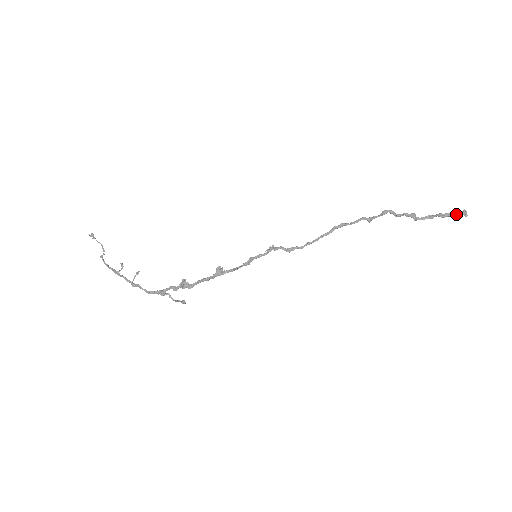
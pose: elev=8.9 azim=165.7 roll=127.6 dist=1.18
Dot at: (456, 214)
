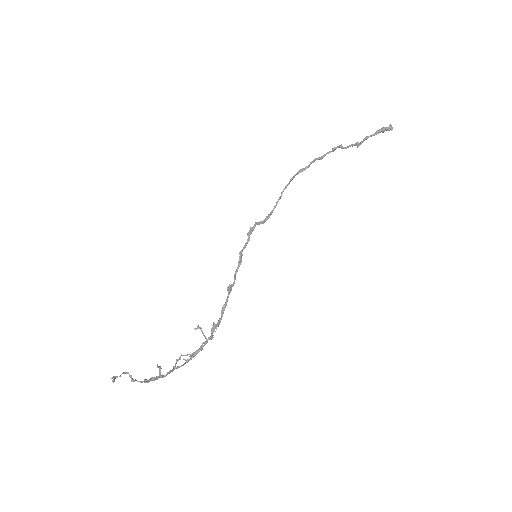
Dot at: occluded
